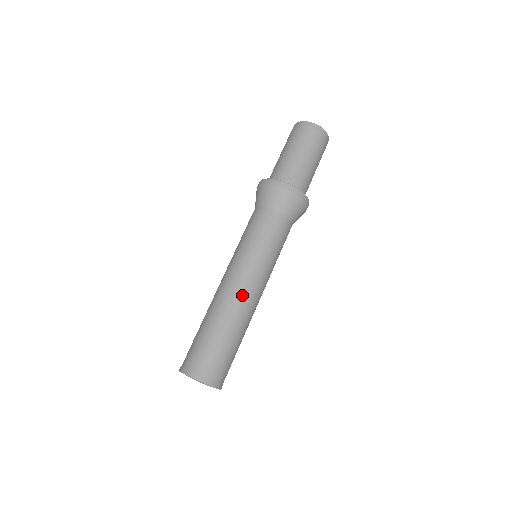
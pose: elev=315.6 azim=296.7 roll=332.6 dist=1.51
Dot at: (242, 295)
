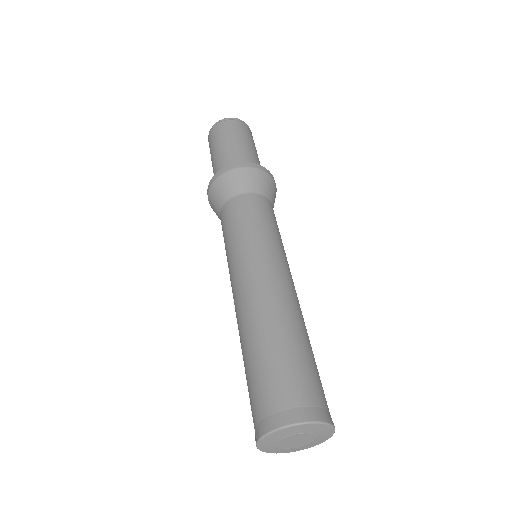
Dot at: (285, 289)
